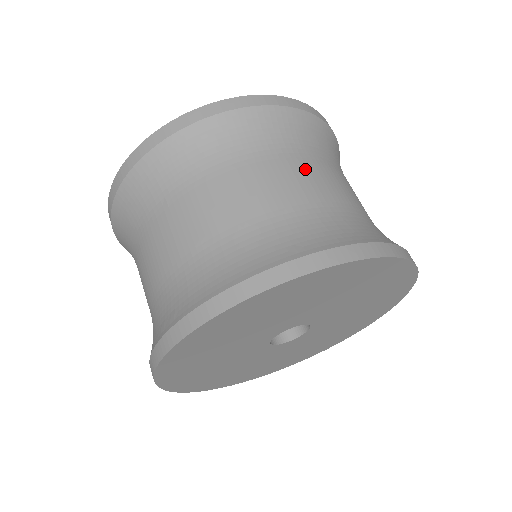
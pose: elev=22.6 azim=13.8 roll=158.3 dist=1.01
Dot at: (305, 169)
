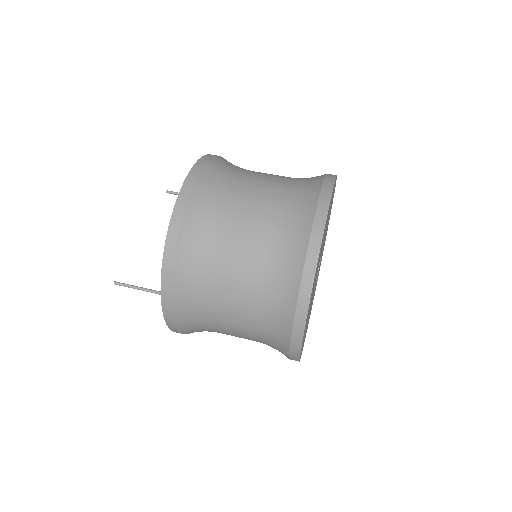
Dot at: occluded
